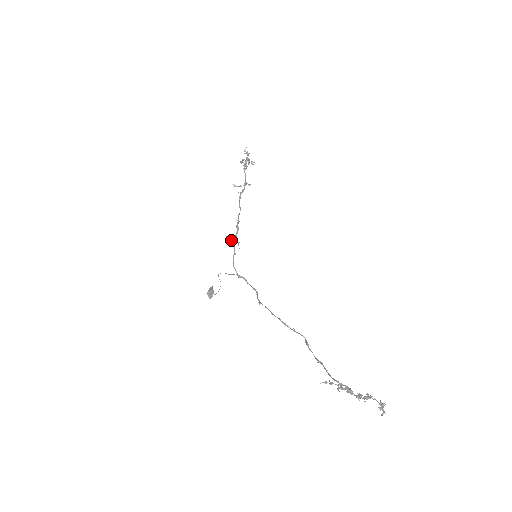
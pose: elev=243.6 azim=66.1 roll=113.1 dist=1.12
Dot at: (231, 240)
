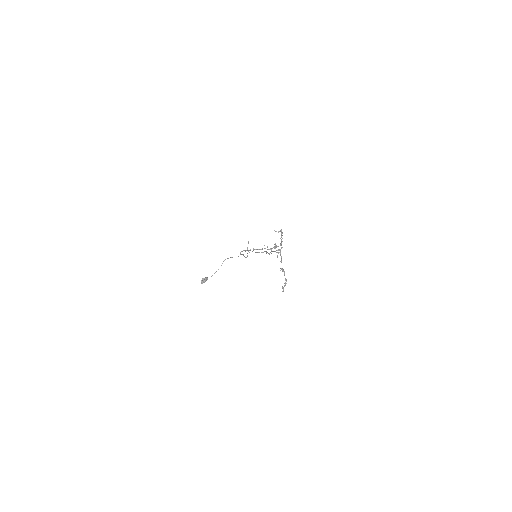
Dot at: occluded
